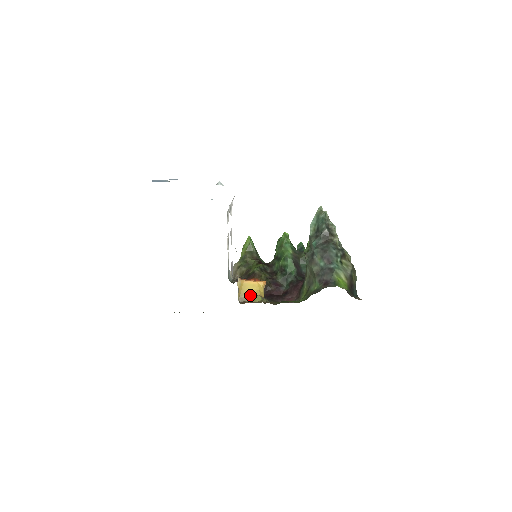
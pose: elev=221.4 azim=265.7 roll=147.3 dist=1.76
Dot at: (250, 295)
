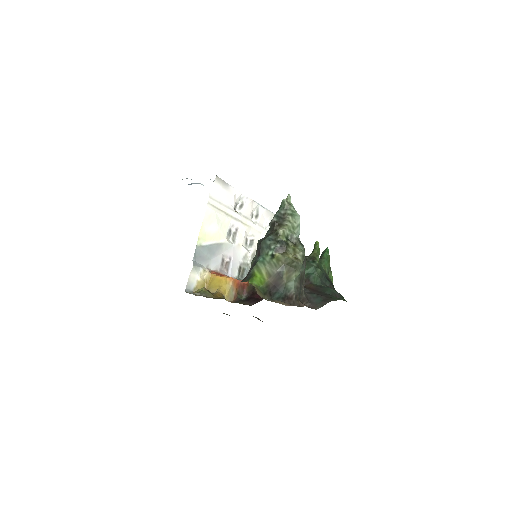
Dot at: (214, 290)
